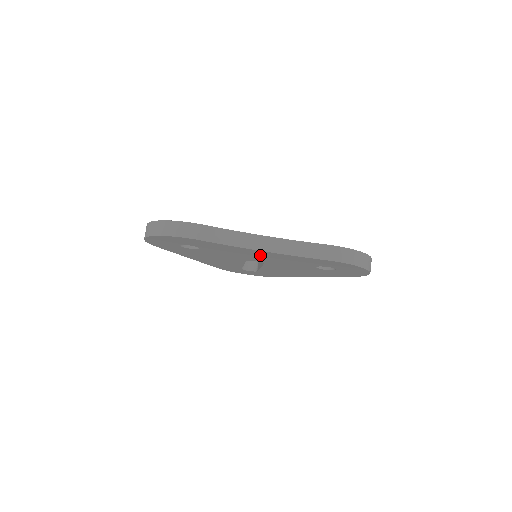
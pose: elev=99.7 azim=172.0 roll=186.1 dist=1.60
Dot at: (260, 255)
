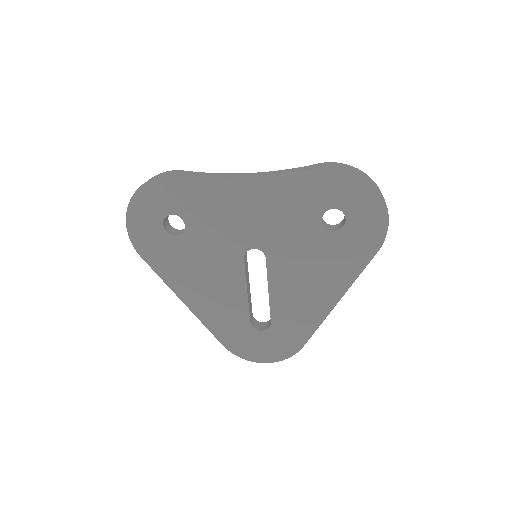
Dot at: (250, 205)
